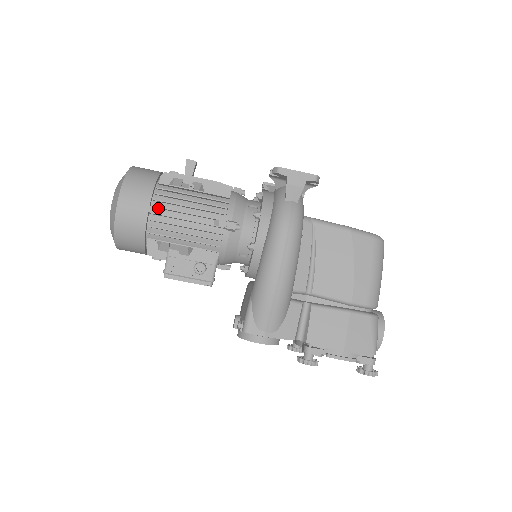
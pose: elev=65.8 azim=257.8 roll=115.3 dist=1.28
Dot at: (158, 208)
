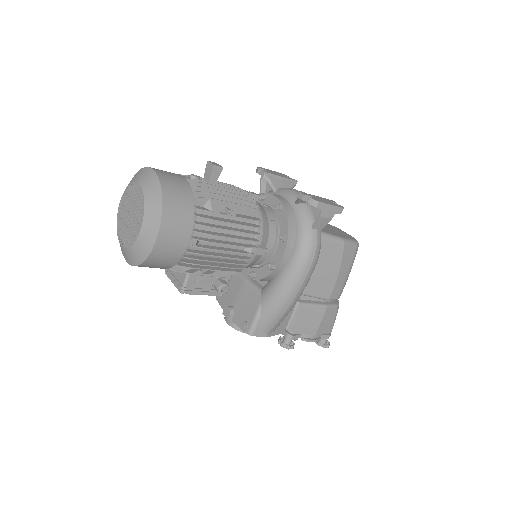
Dot at: (198, 240)
